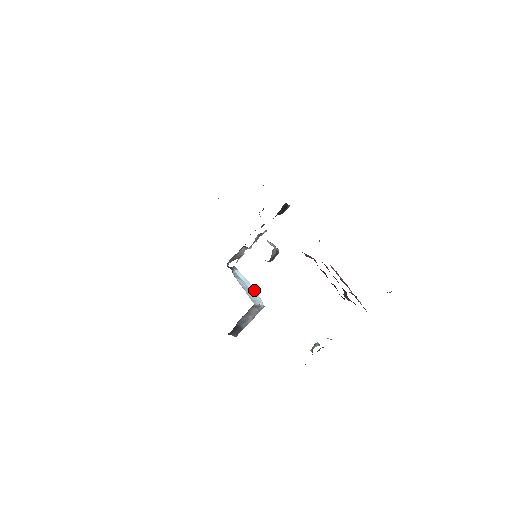
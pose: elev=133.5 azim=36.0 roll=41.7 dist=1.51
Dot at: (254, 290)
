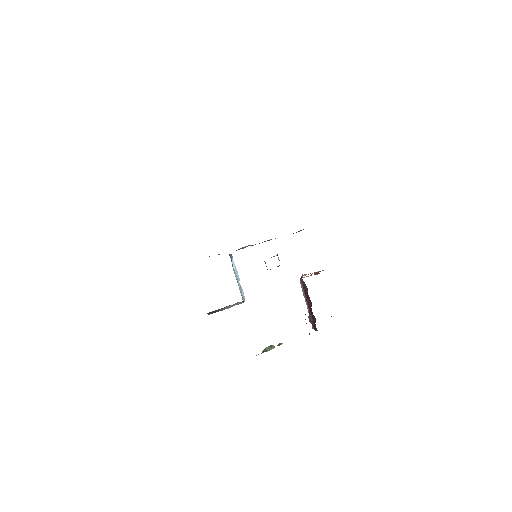
Dot at: occluded
